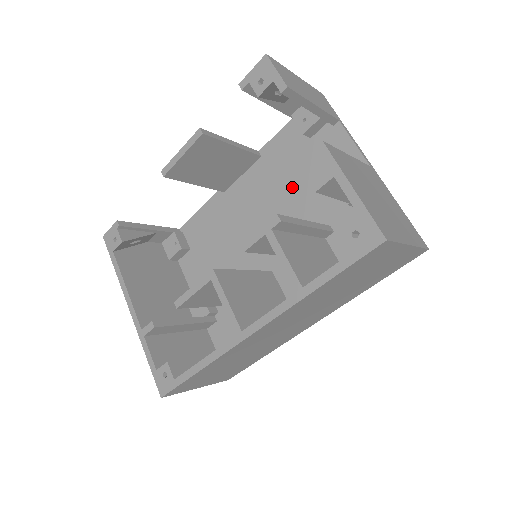
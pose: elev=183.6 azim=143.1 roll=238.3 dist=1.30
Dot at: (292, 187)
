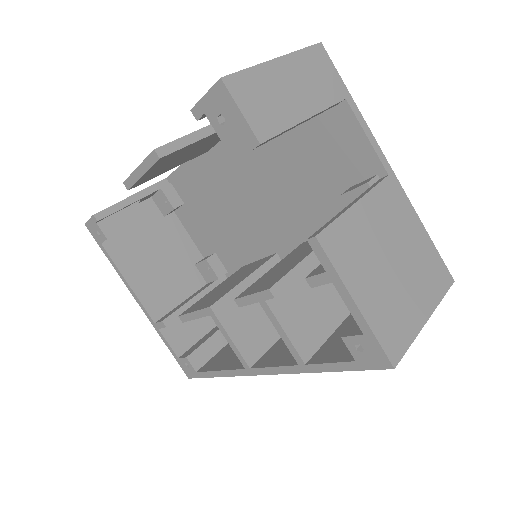
Dot at: (289, 171)
